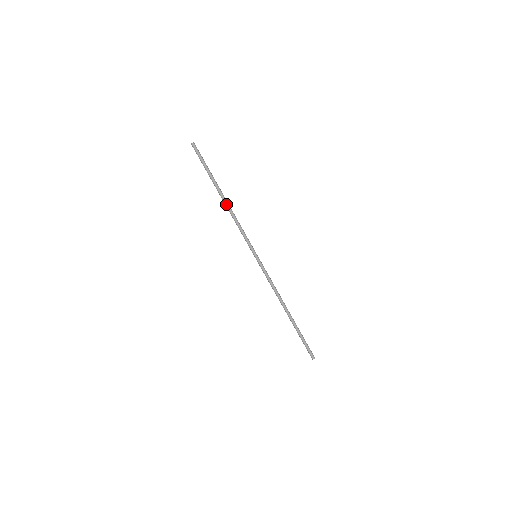
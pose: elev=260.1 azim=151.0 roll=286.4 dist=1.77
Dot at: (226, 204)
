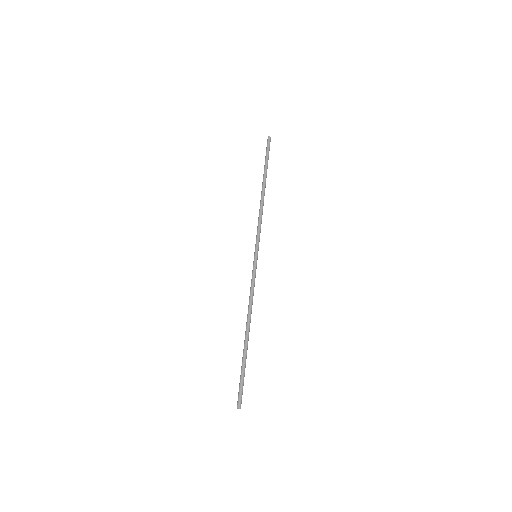
Dot at: (261, 196)
